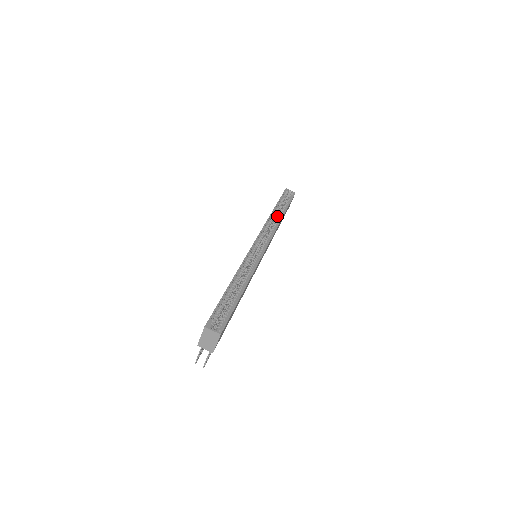
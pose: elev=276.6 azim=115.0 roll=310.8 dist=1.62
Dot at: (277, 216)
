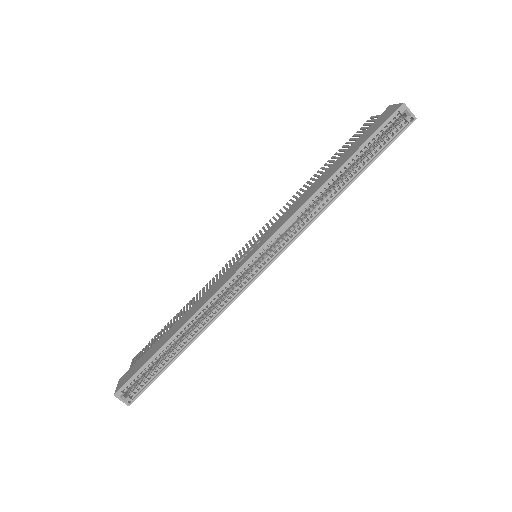
Dot at: (334, 185)
